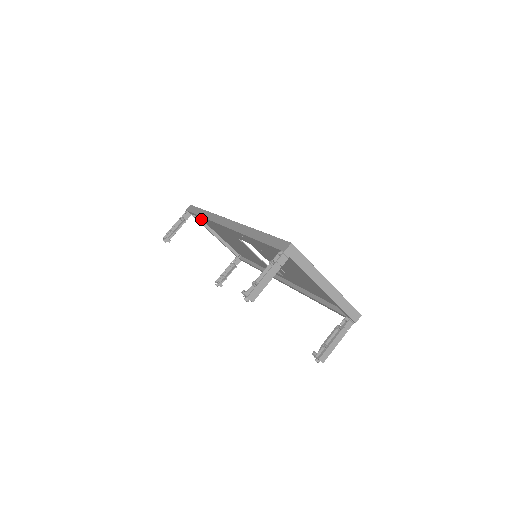
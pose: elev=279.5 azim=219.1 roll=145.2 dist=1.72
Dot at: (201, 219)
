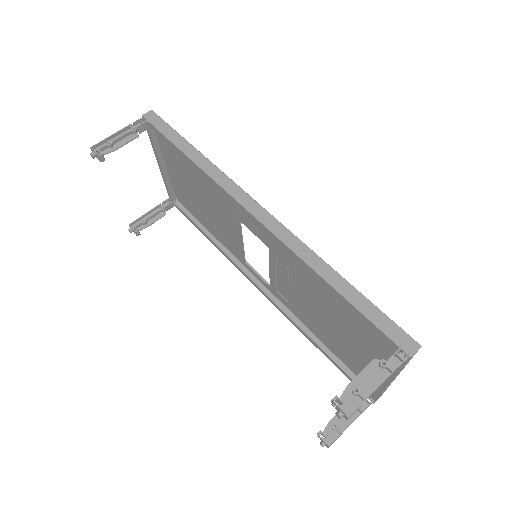
Dot at: (157, 138)
